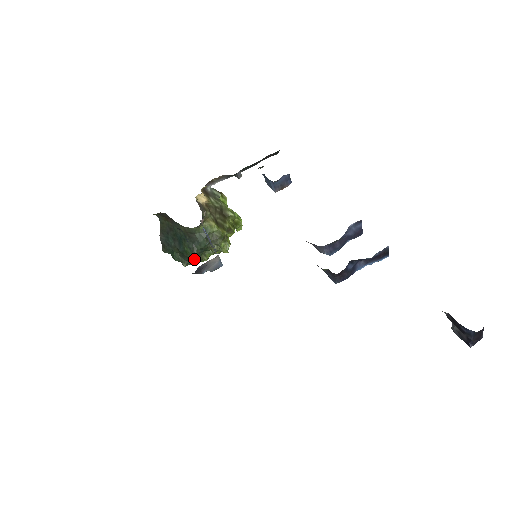
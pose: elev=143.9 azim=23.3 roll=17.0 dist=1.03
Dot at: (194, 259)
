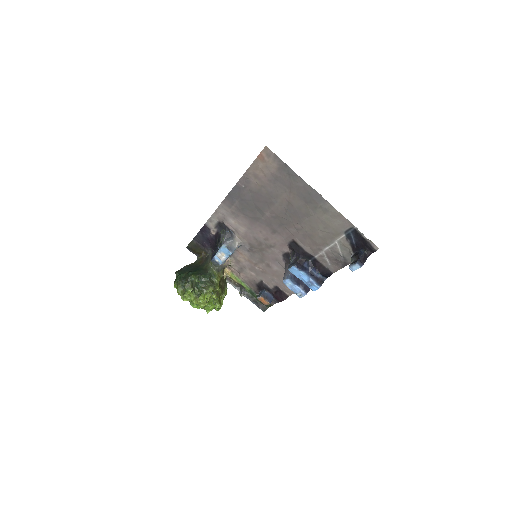
Dot at: (189, 282)
